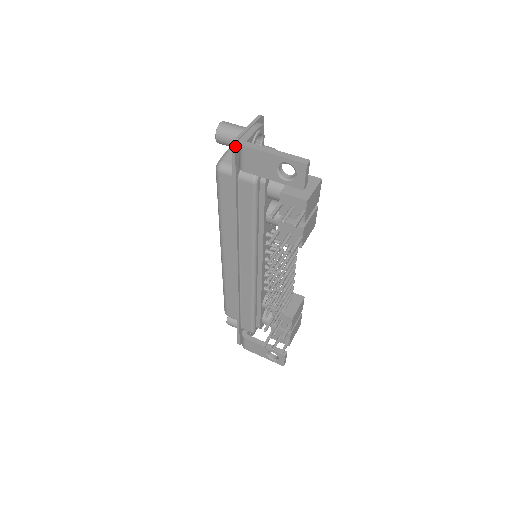
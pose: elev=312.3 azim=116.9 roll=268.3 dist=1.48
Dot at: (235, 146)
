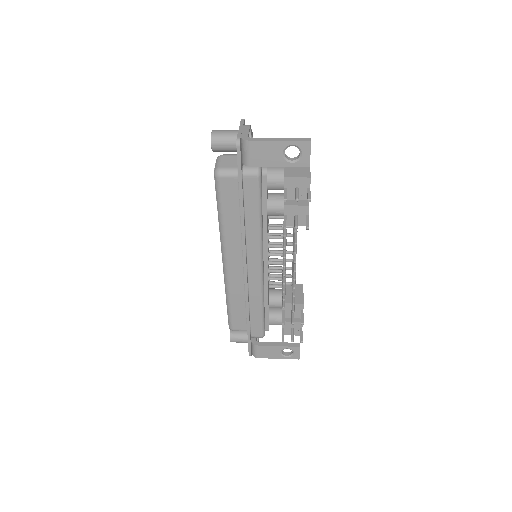
Dot at: (240, 144)
